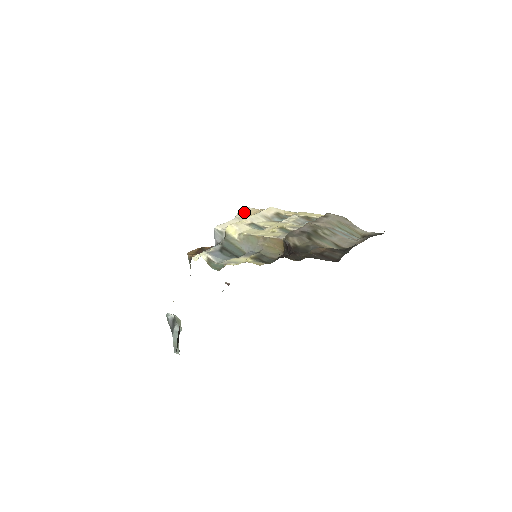
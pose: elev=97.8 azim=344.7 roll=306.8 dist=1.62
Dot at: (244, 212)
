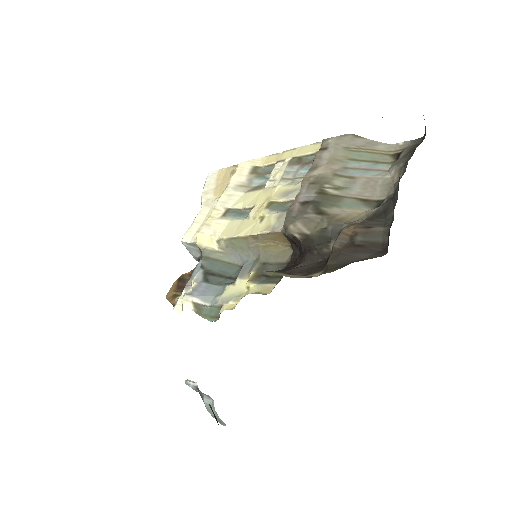
Dot at: (209, 185)
